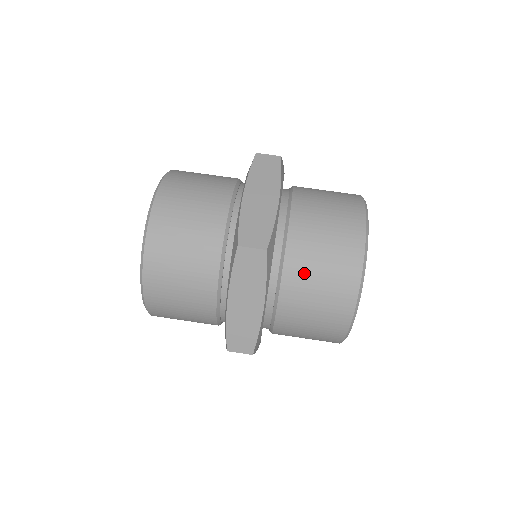
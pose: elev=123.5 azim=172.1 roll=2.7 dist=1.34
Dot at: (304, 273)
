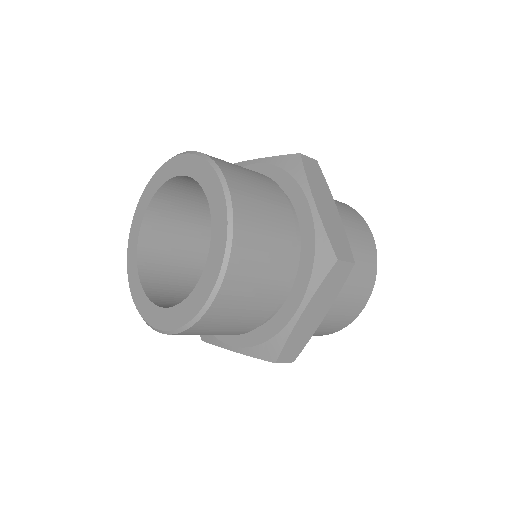
Dot at: (346, 280)
